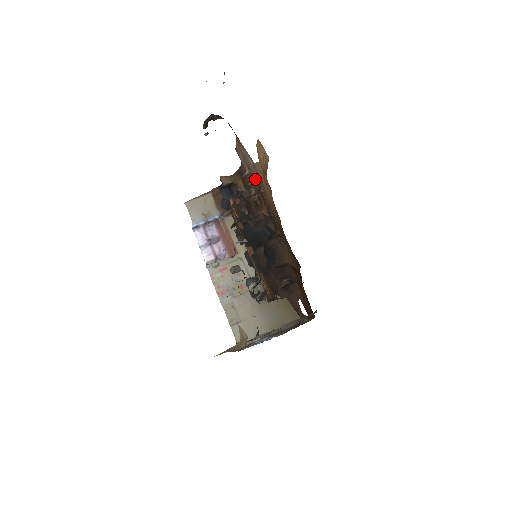
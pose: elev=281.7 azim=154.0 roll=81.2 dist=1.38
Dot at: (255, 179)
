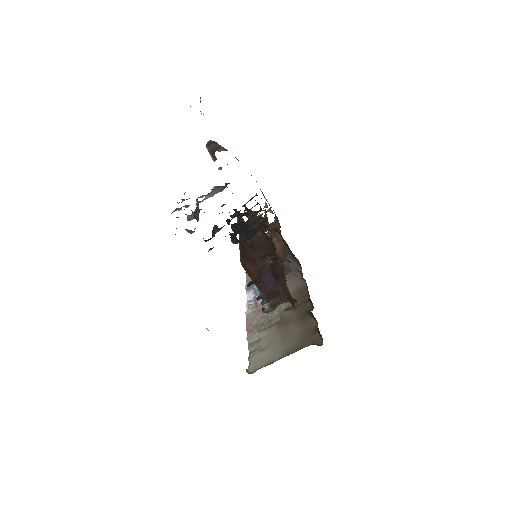
Dot at: occluded
